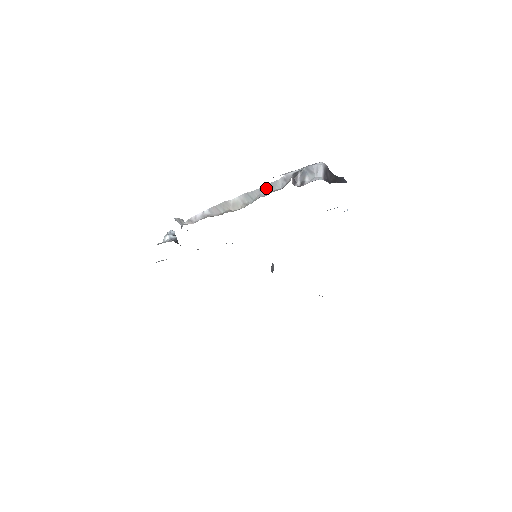
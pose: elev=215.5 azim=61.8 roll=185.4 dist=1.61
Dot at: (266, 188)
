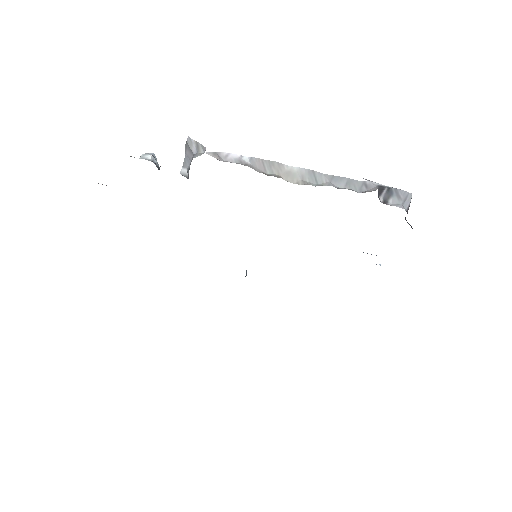
Dot at: (341, 180)
